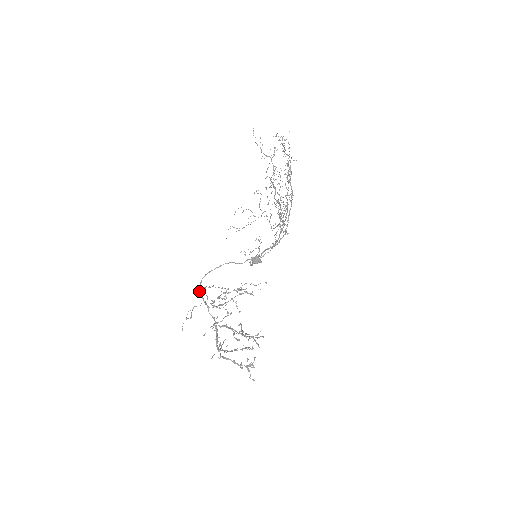
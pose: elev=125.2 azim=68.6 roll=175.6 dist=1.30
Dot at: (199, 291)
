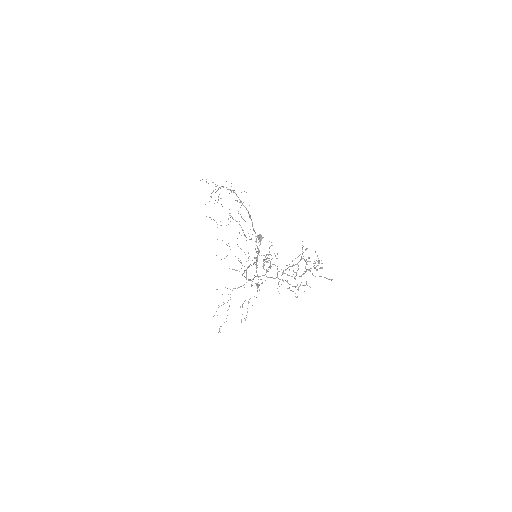
Dot at: (249, 280)
